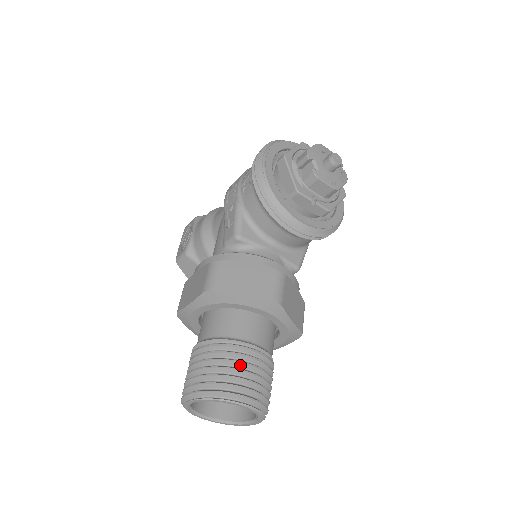
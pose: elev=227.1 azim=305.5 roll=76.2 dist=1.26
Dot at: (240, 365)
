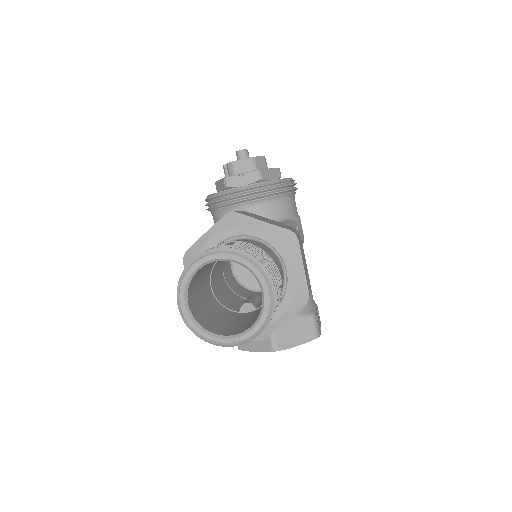
Dot at: occluded
